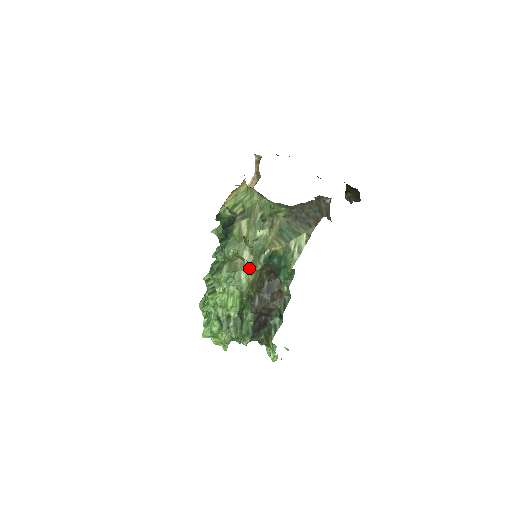
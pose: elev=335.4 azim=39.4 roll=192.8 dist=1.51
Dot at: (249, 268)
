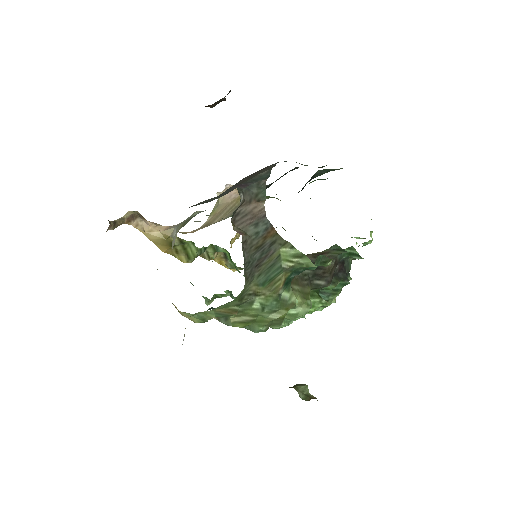
Dot at: occluded
